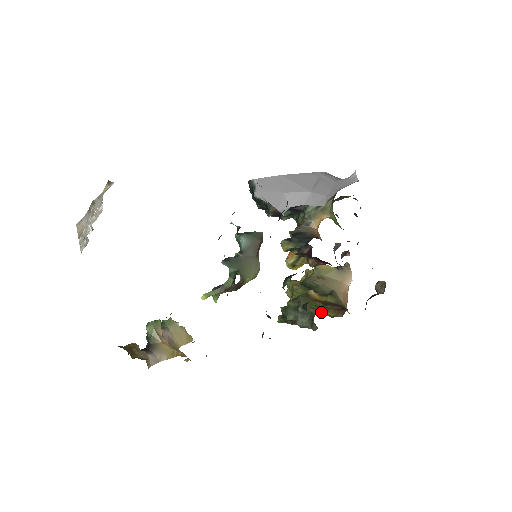
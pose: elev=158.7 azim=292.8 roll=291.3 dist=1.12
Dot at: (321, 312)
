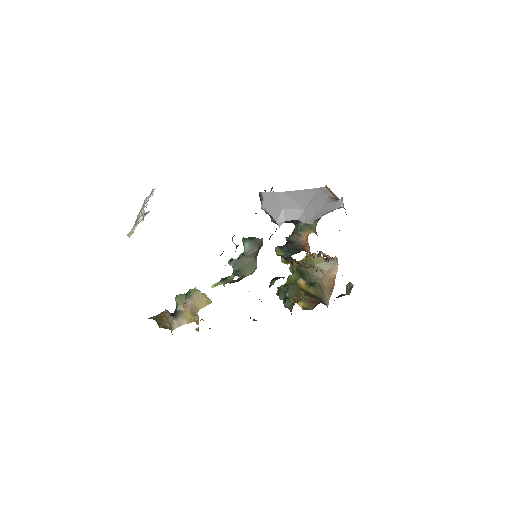
Dot at: (298, 303)
